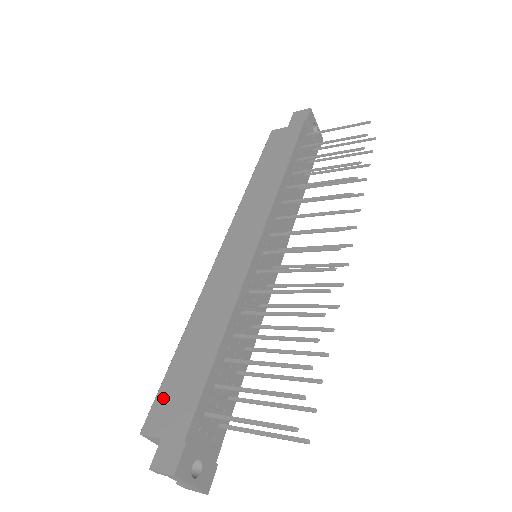
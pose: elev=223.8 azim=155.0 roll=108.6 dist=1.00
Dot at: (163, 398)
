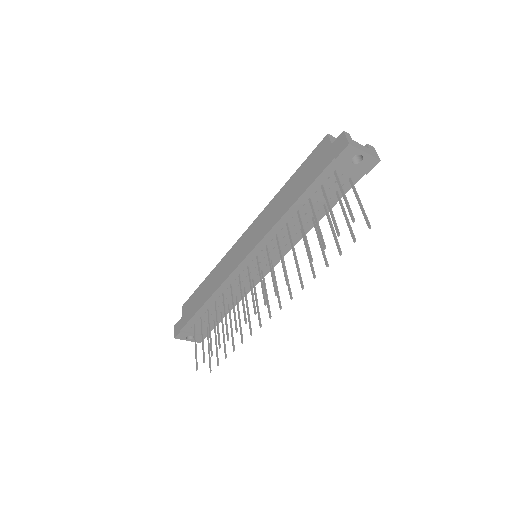
Dot at: (190, 301)
